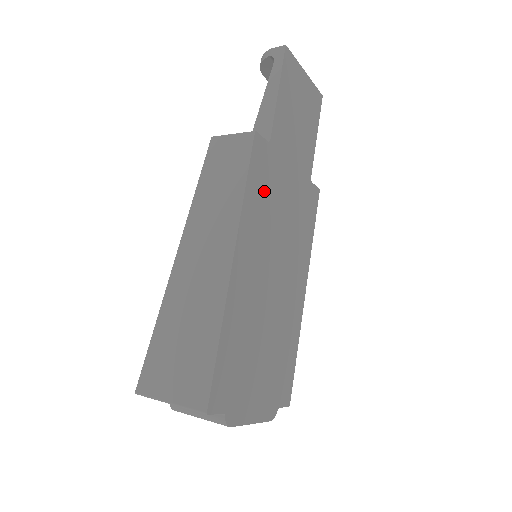
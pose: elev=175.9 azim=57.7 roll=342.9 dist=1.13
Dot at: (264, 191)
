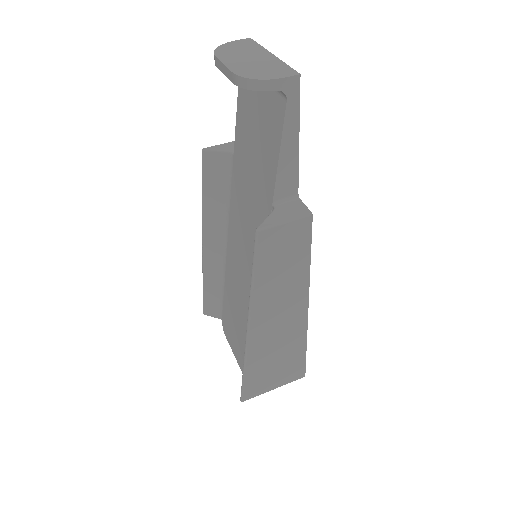
Dot at: occluded
